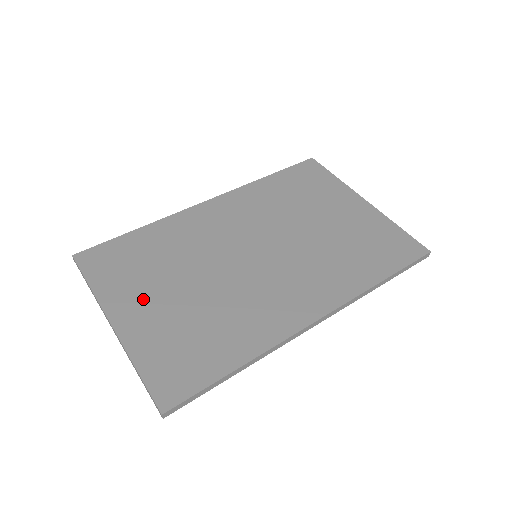
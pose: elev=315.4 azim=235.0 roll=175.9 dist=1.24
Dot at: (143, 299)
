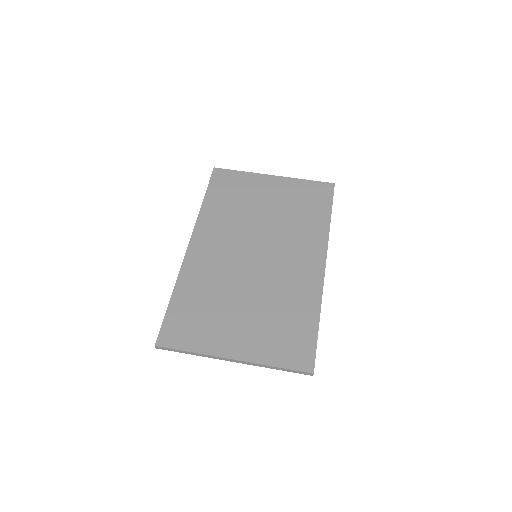
Dot at: (231, 331)
